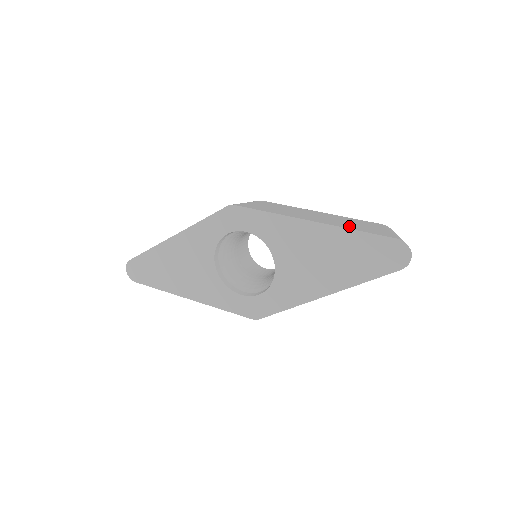
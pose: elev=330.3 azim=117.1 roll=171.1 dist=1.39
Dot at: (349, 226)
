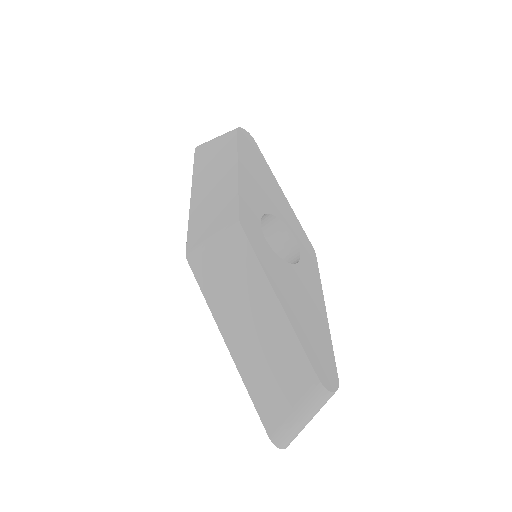
Dot at: (254, 378)
